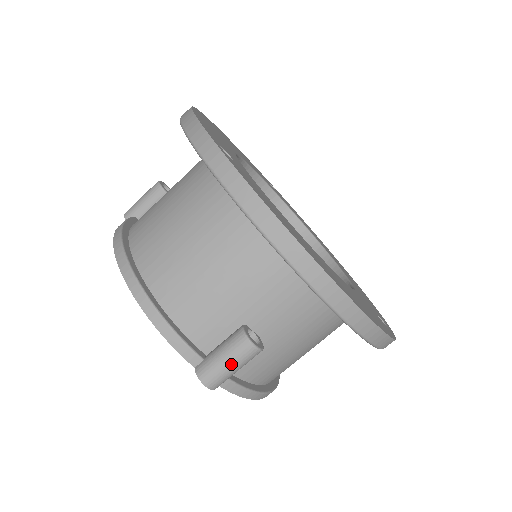
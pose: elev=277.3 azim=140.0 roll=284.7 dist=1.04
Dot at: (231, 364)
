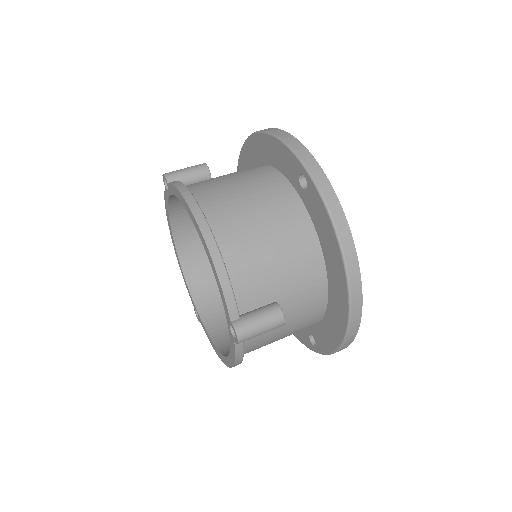
Dot at: (263, 327)
